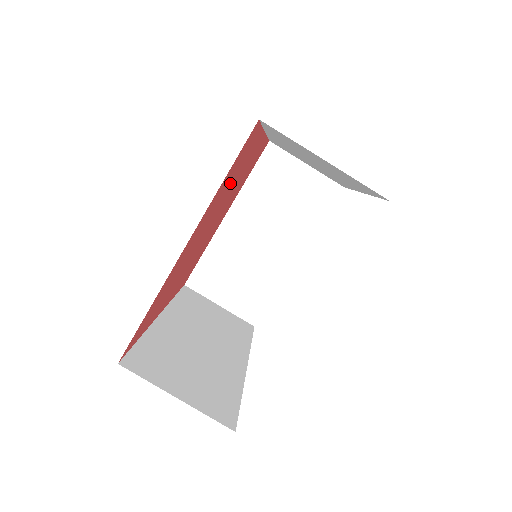
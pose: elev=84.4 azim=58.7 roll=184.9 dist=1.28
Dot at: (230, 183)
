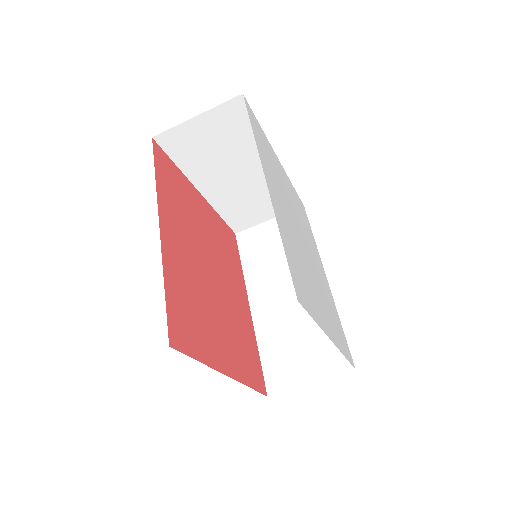
Dot at: (194, 300)
